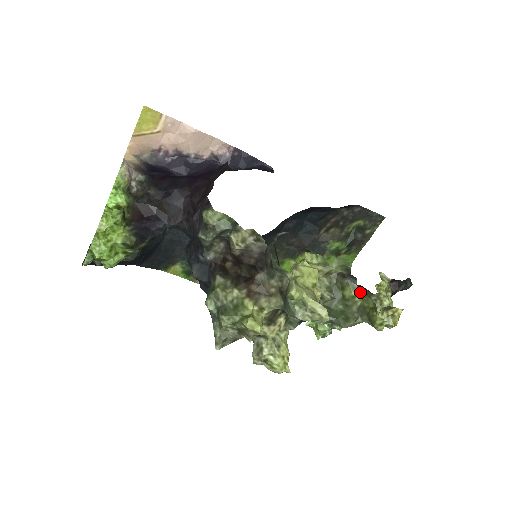
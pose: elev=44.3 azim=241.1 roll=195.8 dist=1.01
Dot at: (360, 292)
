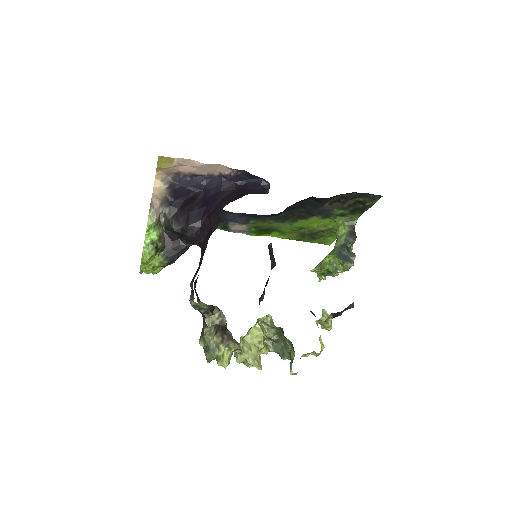
Dot at: (291, 343)
